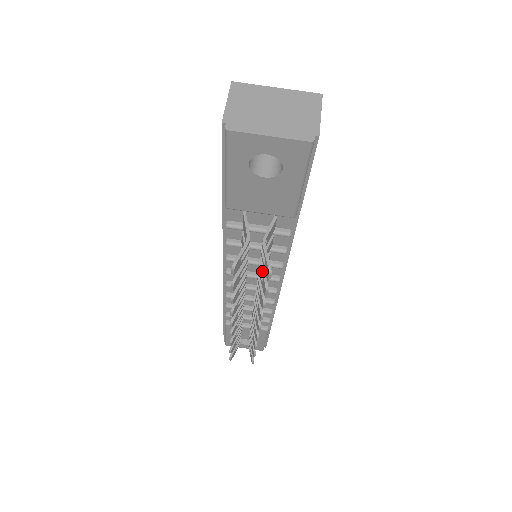
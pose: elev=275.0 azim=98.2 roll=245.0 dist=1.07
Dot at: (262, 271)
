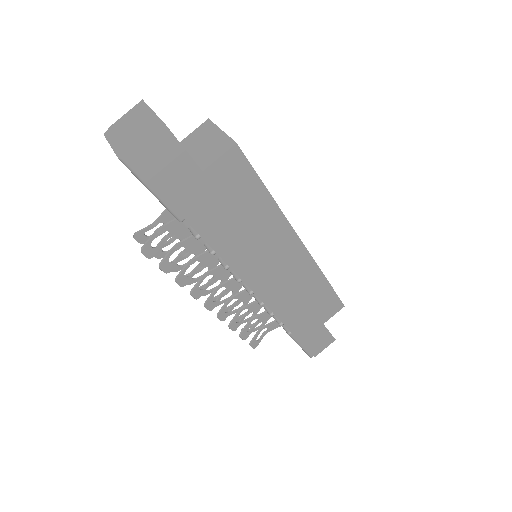
Dot at: (167, 254)
